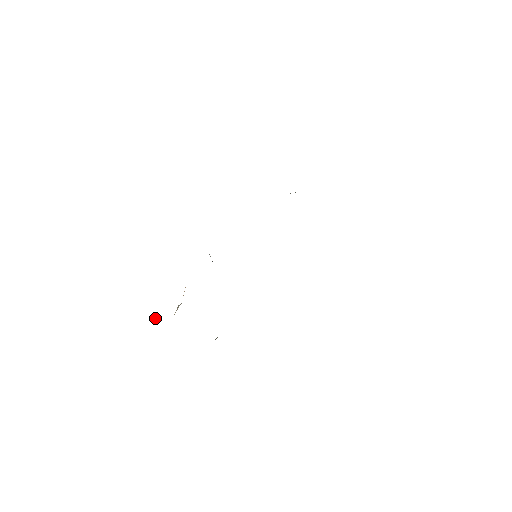
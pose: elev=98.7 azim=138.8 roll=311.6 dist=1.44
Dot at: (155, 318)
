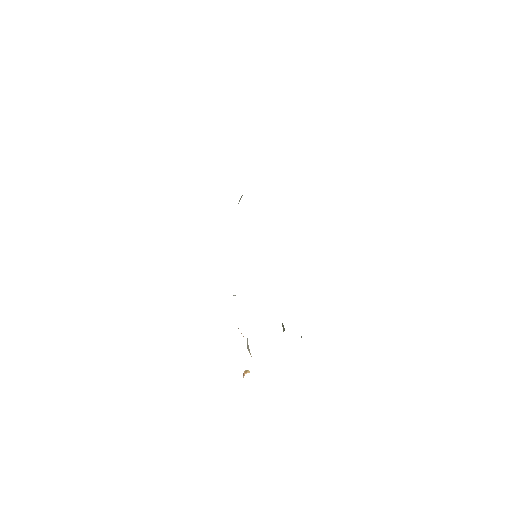
Dot at: occluded
